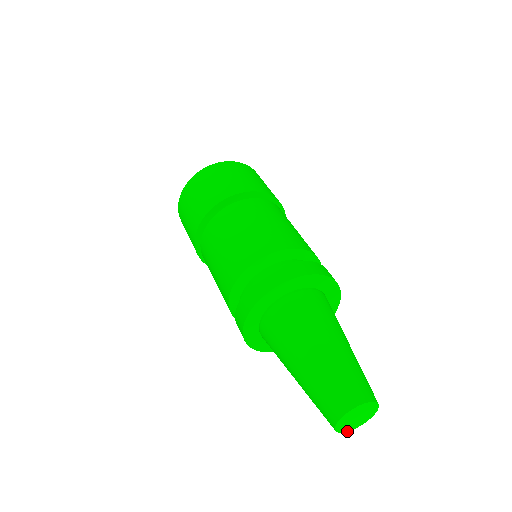
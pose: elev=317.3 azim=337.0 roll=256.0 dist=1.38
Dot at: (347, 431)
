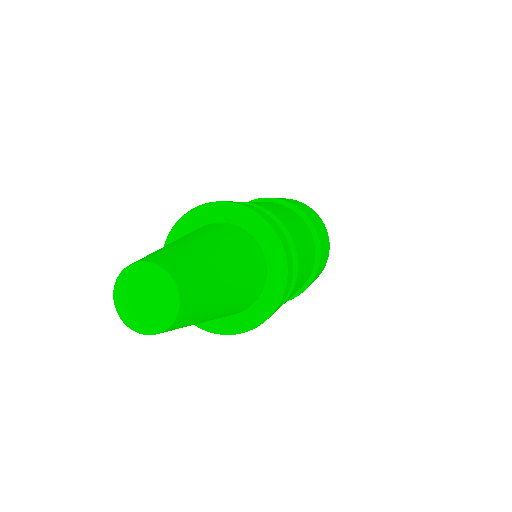
Dot at: (156, 333)
